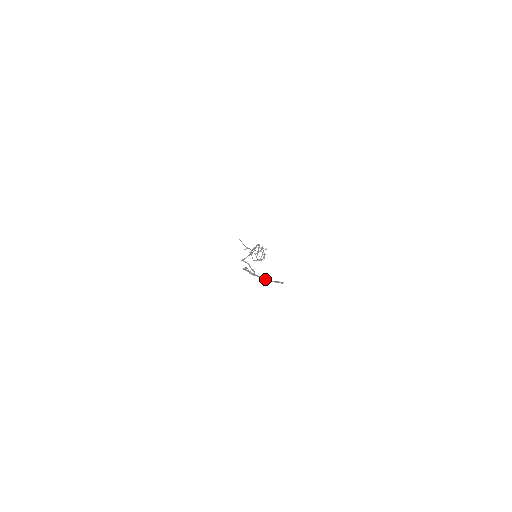
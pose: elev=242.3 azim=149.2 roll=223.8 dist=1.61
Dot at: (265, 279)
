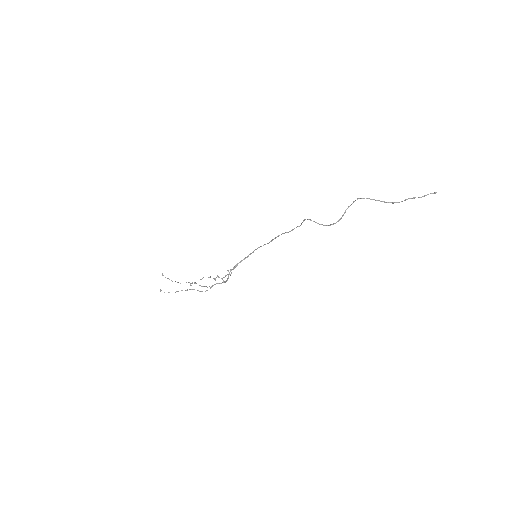
Dot at: (394, 202)
